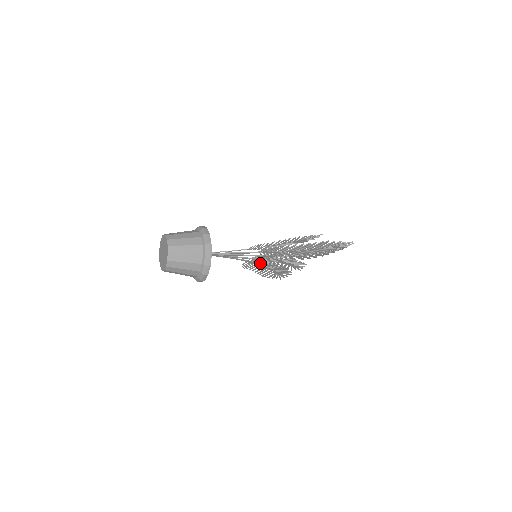
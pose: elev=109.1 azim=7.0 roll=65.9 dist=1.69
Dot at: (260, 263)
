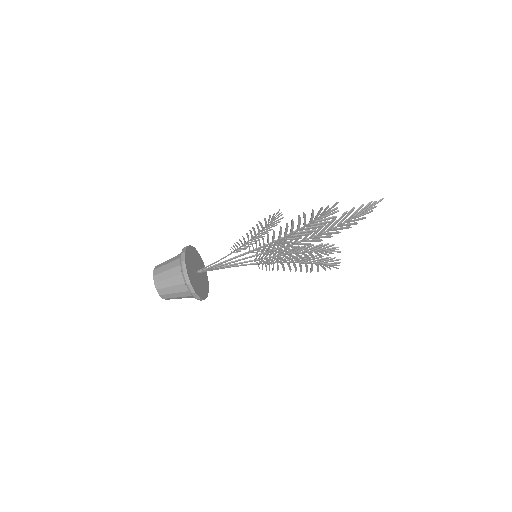
Dot at: (276, 261)
